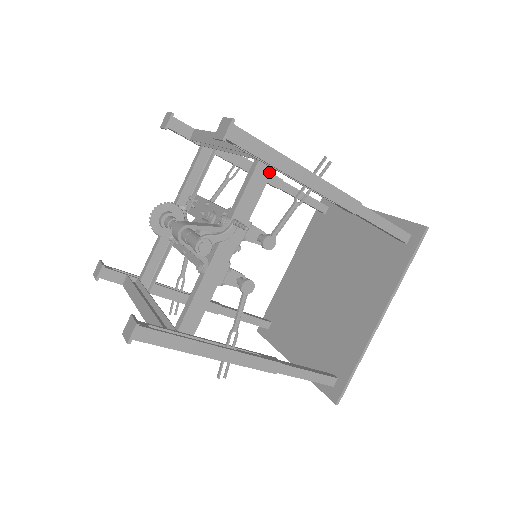
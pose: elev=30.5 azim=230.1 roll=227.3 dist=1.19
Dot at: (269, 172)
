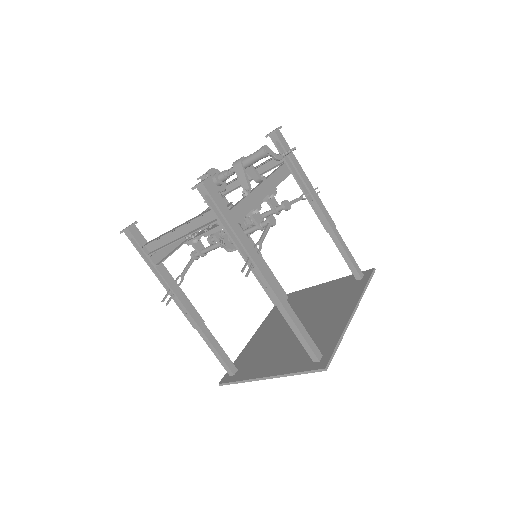
Dot at: (289, 173)
